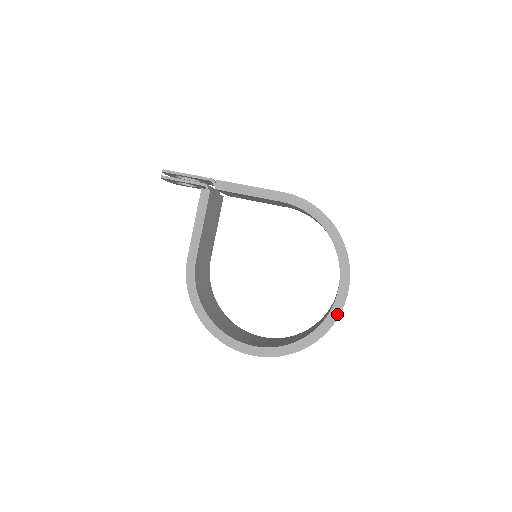
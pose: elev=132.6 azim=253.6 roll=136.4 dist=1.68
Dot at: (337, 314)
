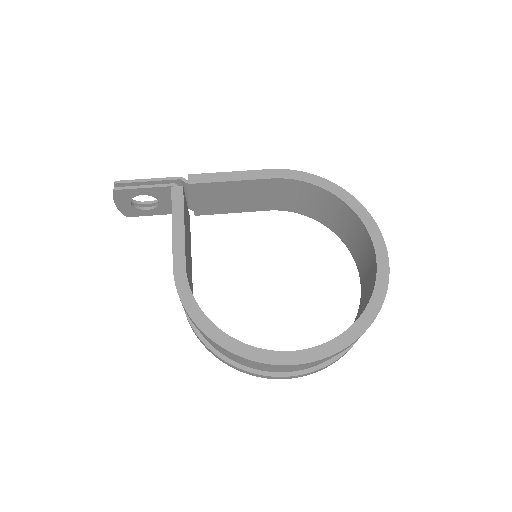
Dot at: (386, 276)
